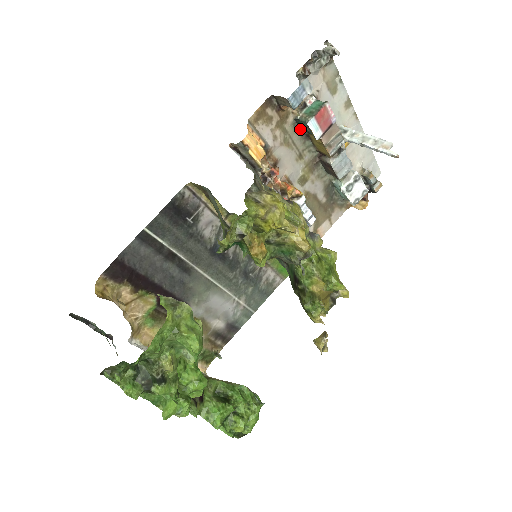
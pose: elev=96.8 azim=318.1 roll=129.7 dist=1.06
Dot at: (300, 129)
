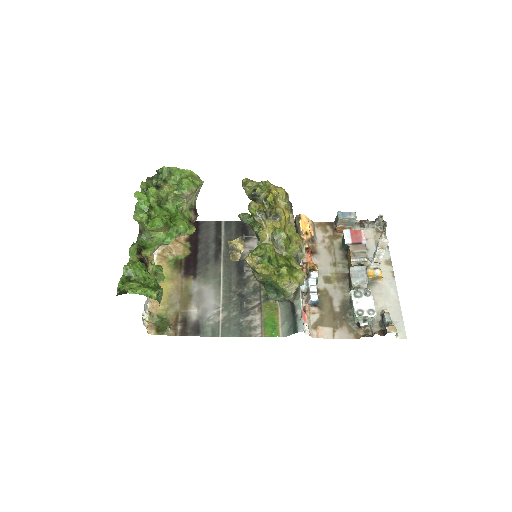
Dot at: (343, 248)
